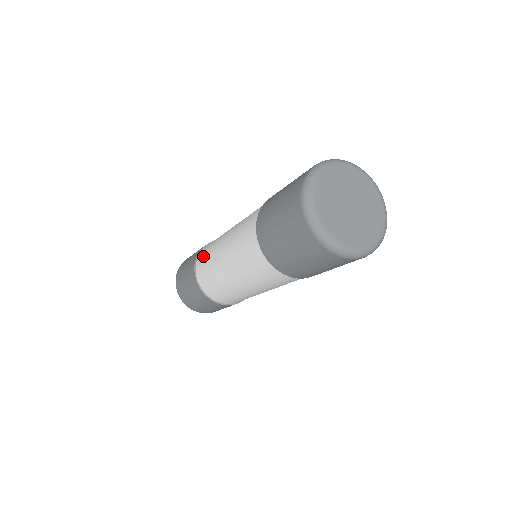
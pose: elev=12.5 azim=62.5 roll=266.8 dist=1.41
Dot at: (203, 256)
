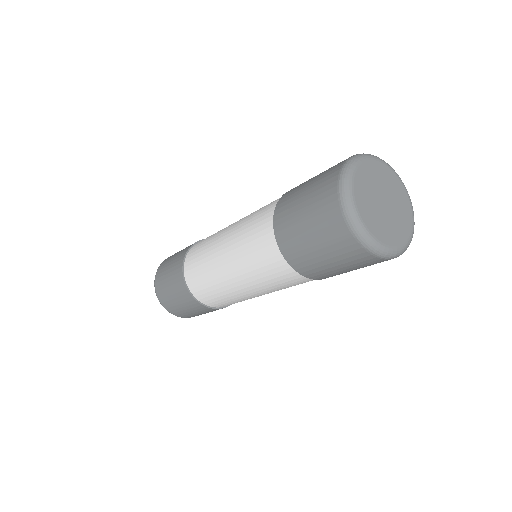
Dot at: (198, 284)
